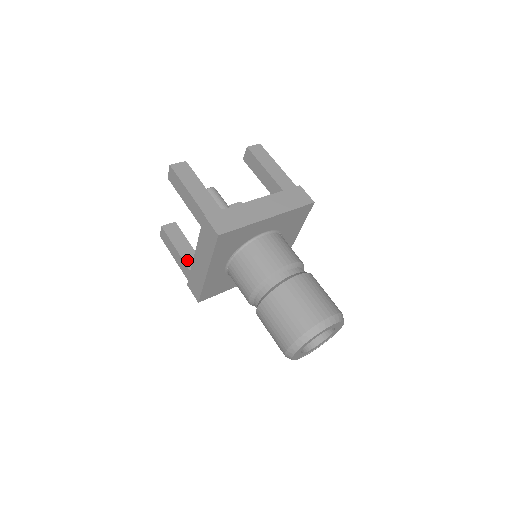
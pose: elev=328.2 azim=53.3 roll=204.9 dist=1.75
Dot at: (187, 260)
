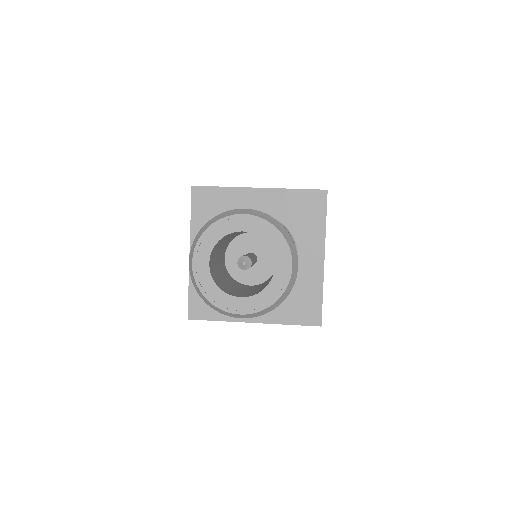
Dot at: occluded
